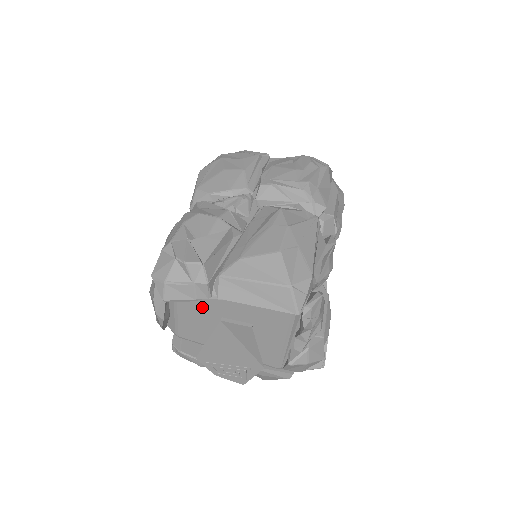
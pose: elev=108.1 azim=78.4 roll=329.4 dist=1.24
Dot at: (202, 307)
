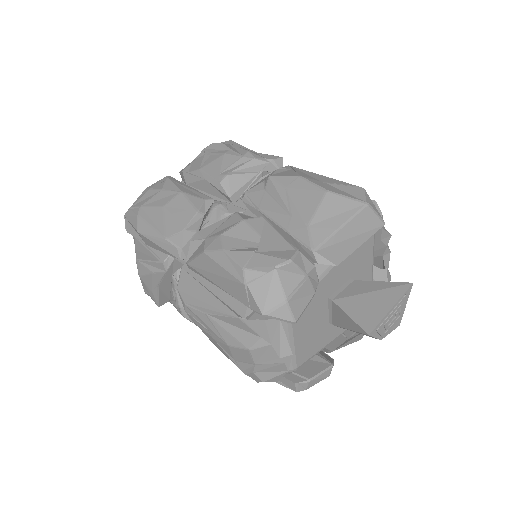
Dot at: (312, 303)
